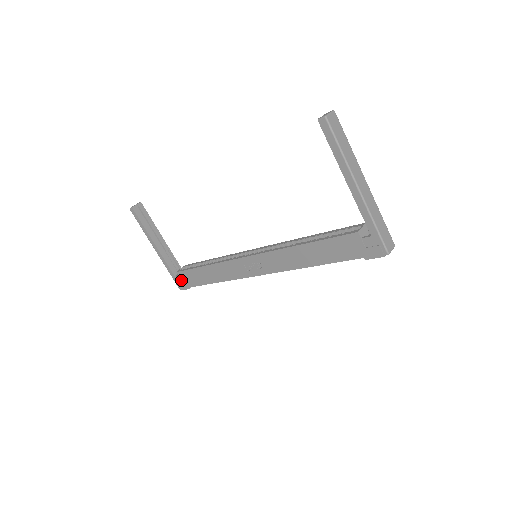
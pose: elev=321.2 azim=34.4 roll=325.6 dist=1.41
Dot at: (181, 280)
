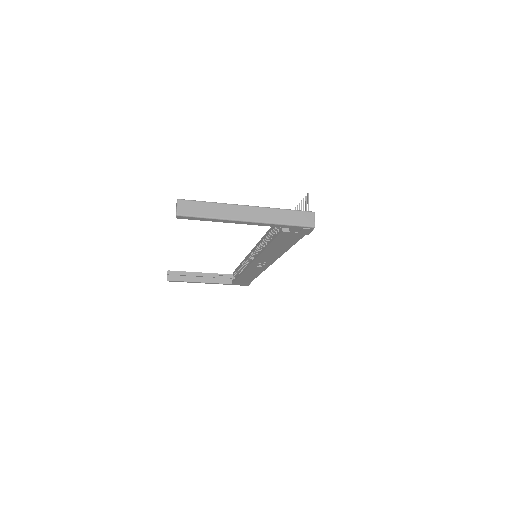
Dot at: occluded
